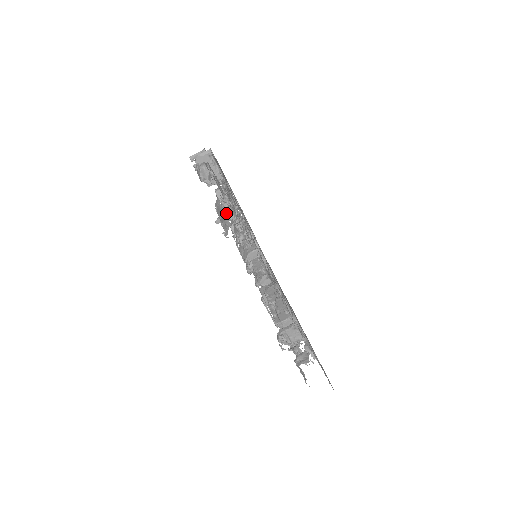
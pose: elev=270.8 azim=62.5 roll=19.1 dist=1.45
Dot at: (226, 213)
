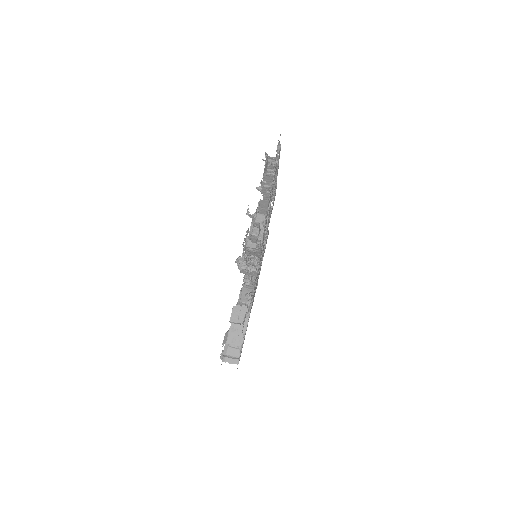
Dot at: occluded
